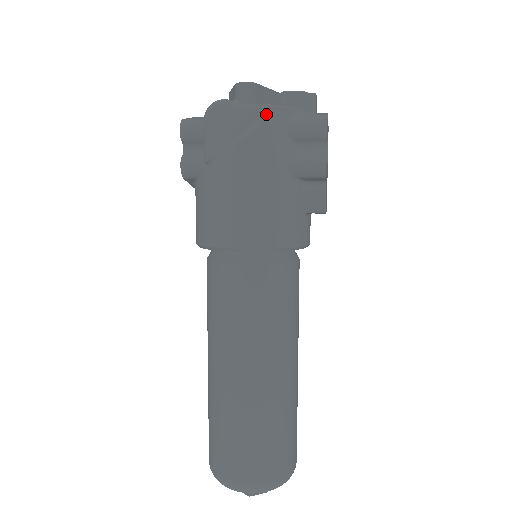
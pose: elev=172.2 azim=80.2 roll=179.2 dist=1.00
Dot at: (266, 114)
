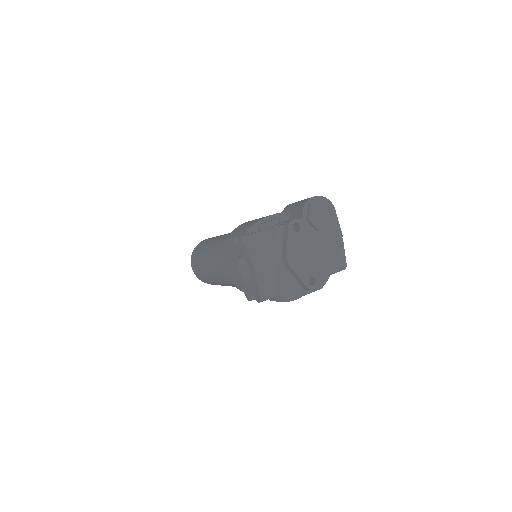
Dot at: (318, 289)
